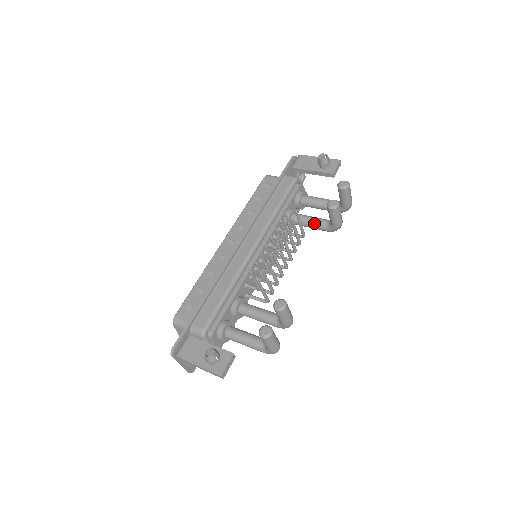
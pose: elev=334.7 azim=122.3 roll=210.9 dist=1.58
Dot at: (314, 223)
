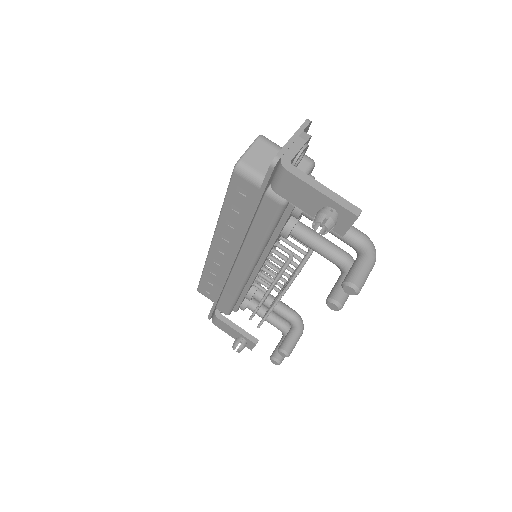
Dot at: occluded
